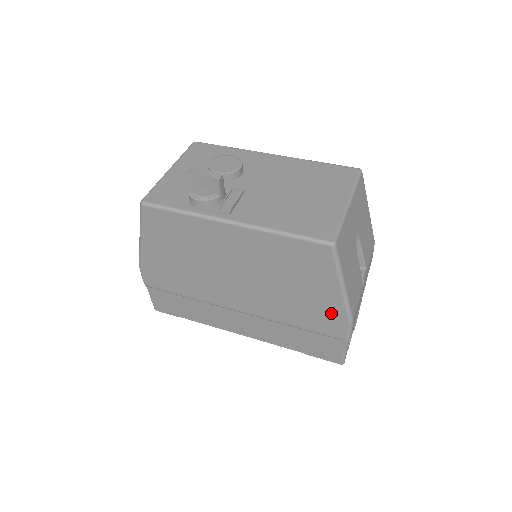
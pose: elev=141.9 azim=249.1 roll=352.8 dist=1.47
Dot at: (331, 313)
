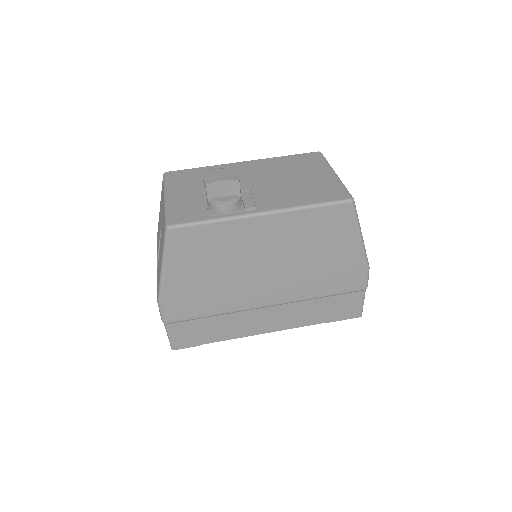
Dot at: (353, 267)
